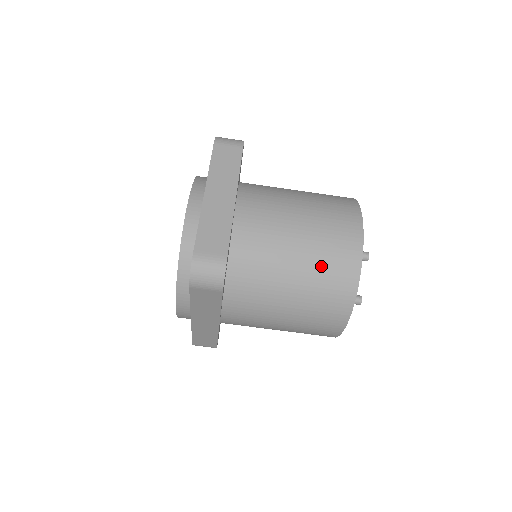
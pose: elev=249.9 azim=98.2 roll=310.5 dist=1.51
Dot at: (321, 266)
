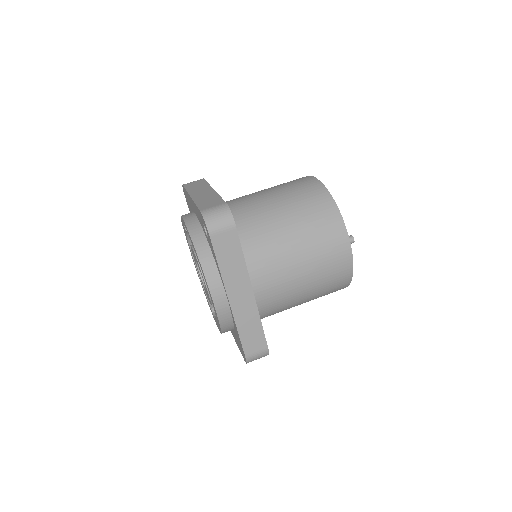
Dot at: (300, 202)
